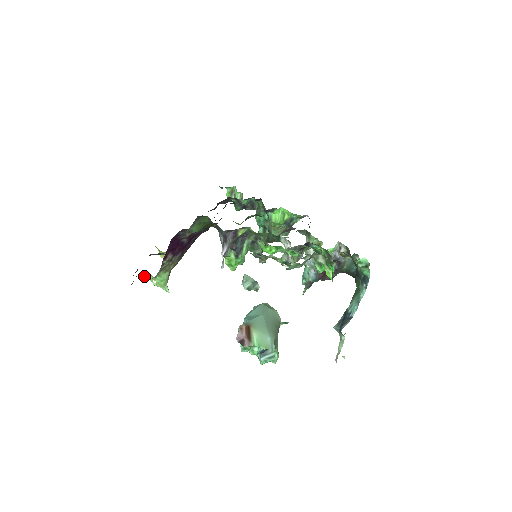
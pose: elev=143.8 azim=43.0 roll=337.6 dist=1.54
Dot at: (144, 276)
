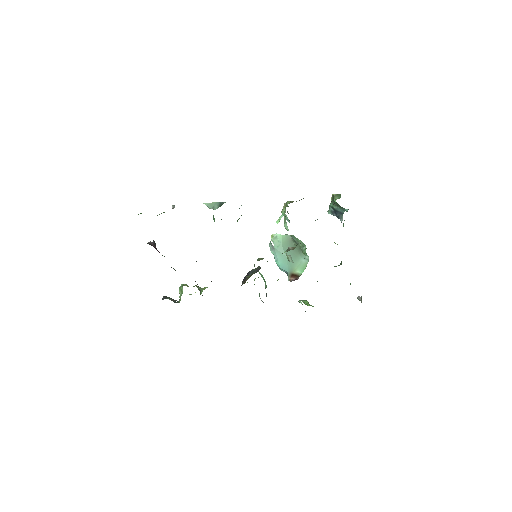
Dot at: occluded
